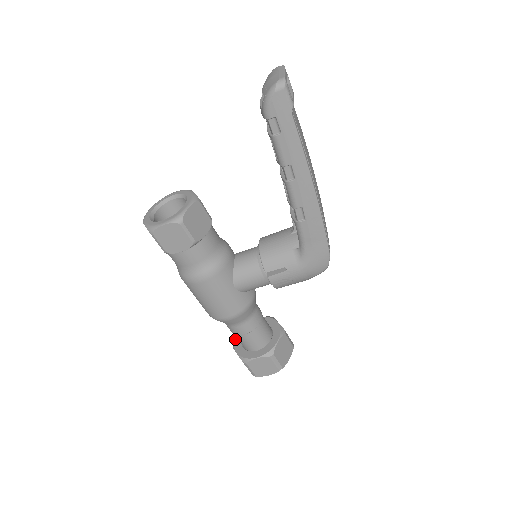
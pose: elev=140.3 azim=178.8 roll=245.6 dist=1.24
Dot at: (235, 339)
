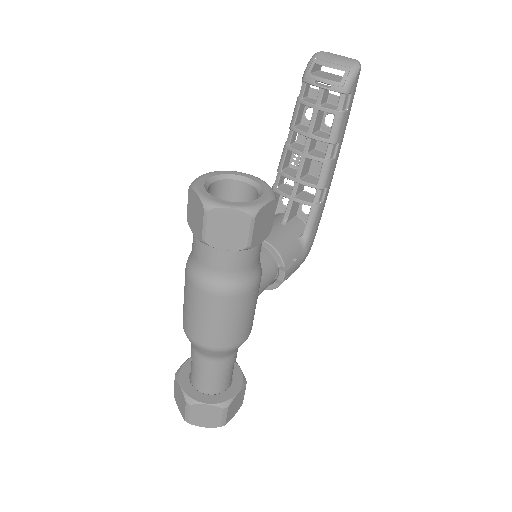
Dot at: (187, 393)
